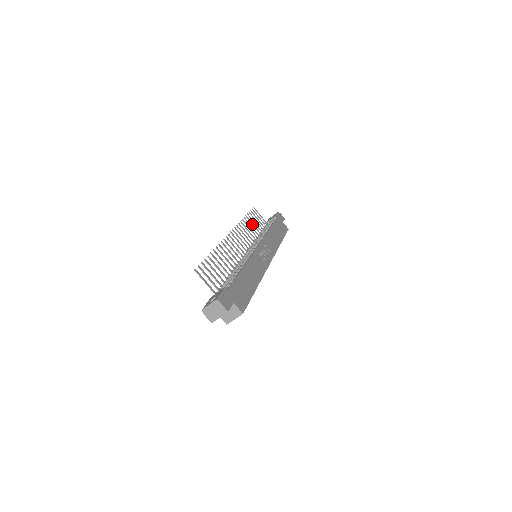
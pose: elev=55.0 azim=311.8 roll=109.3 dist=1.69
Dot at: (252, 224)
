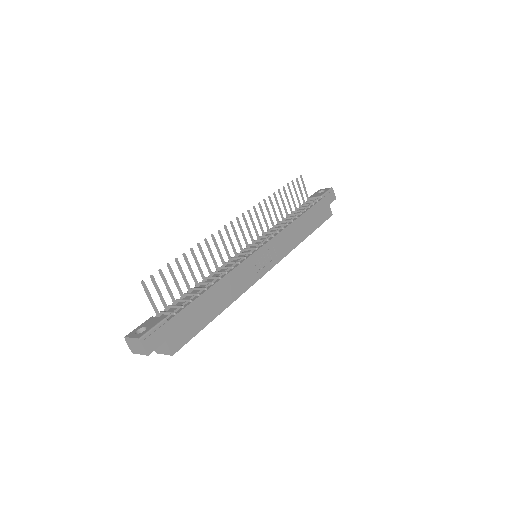
Dot at: (282, 202)
